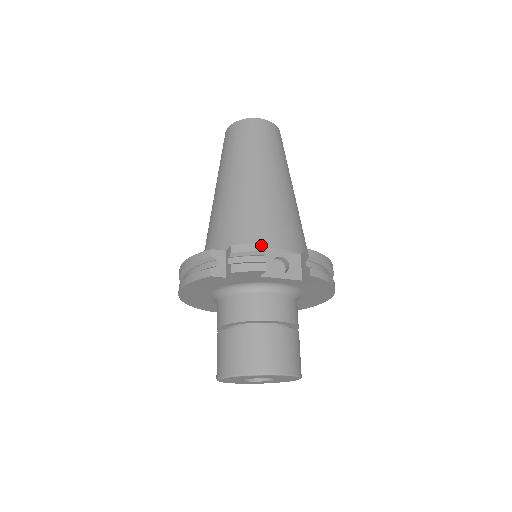
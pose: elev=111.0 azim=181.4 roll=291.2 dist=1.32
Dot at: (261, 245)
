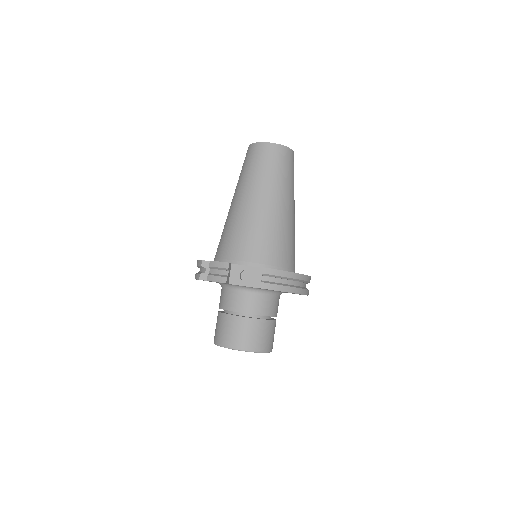
Dot at: (226, 264)
